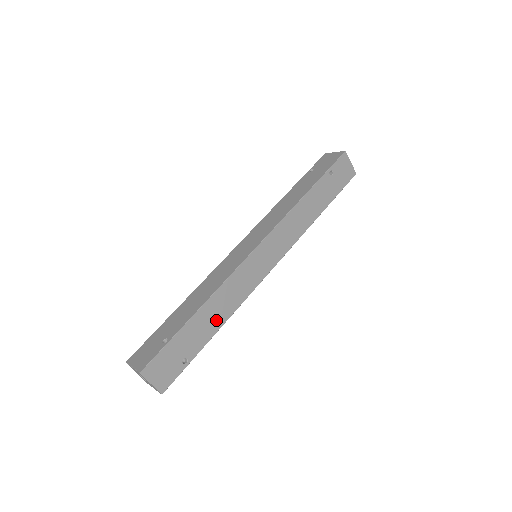
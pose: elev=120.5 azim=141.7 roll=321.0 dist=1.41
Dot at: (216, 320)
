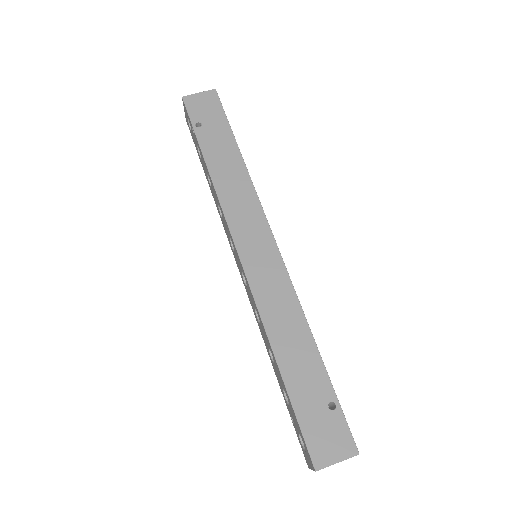
Dot at: occluded
